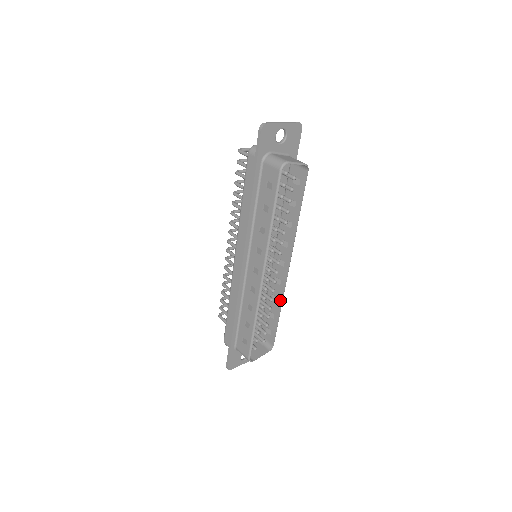
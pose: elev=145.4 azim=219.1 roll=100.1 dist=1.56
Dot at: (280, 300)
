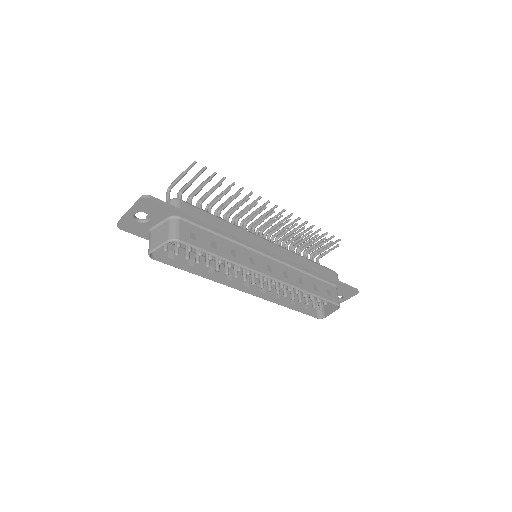
Dot at: (299, 288)
